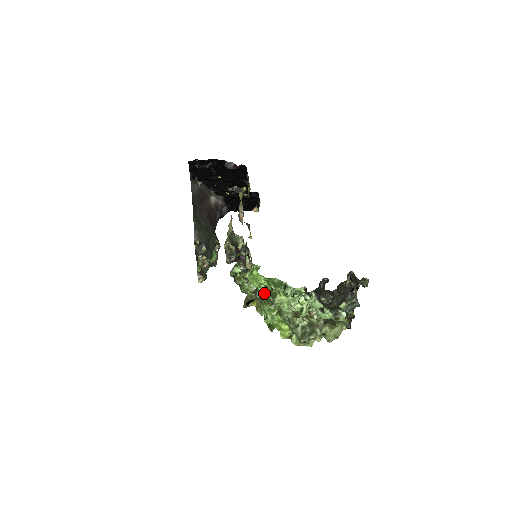
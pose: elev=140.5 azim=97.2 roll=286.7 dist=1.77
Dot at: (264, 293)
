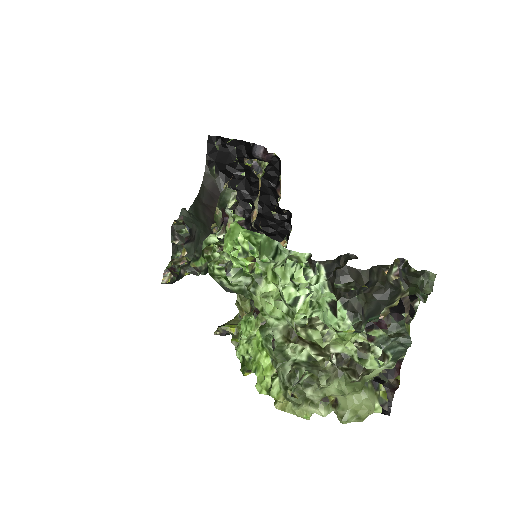
Dot at: (242, 278)
